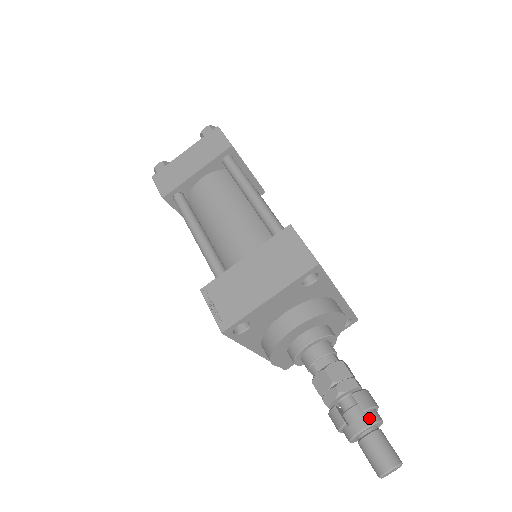
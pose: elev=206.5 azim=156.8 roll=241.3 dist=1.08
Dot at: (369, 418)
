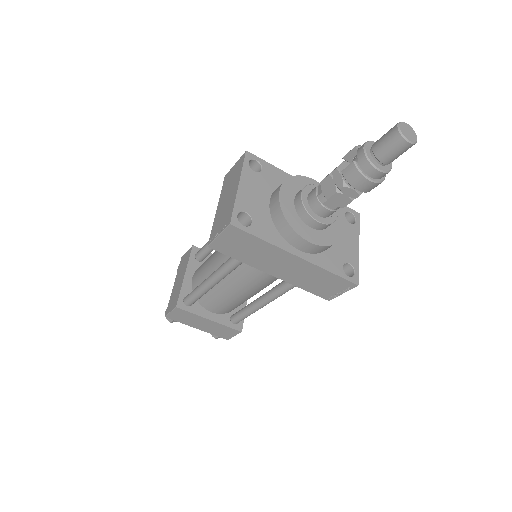
Dot at: (362, 145)
